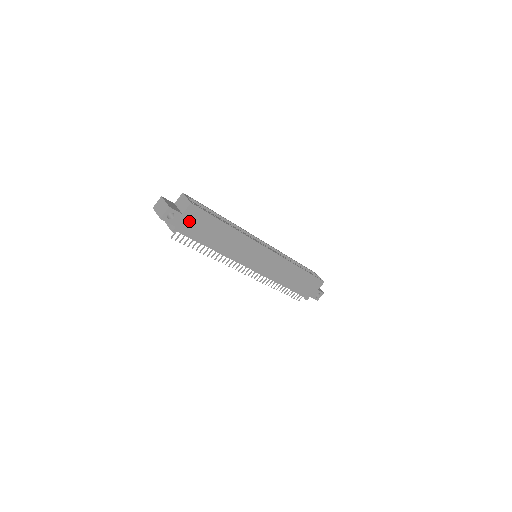
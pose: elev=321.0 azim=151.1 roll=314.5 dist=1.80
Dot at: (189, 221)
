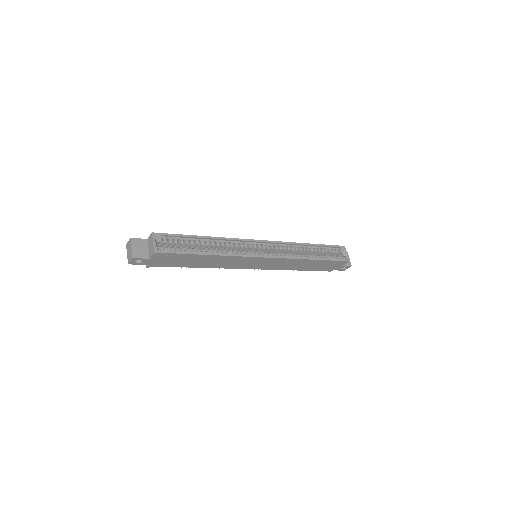
Dot at: (160, 260)
